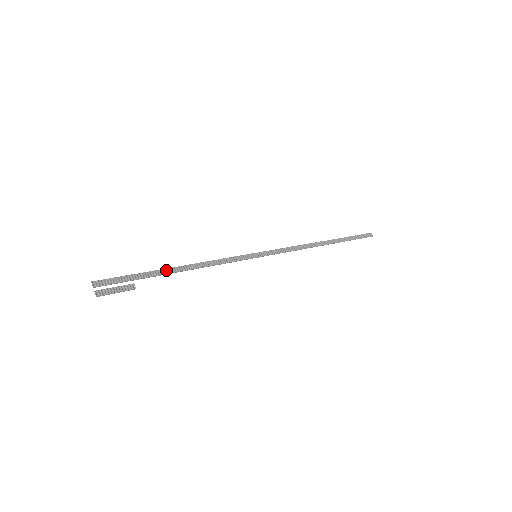
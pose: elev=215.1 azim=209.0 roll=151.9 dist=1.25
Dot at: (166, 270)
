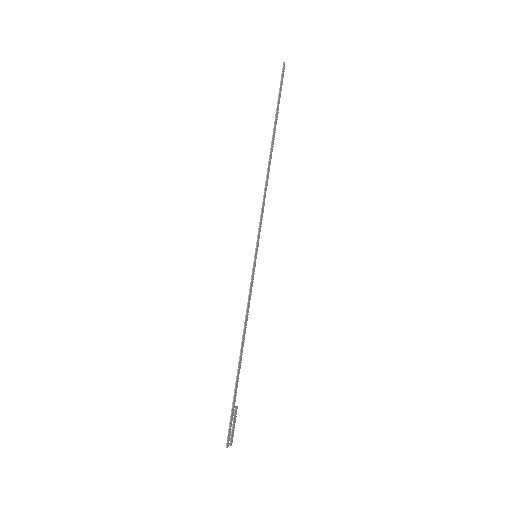
Dot at: (239, 369)
